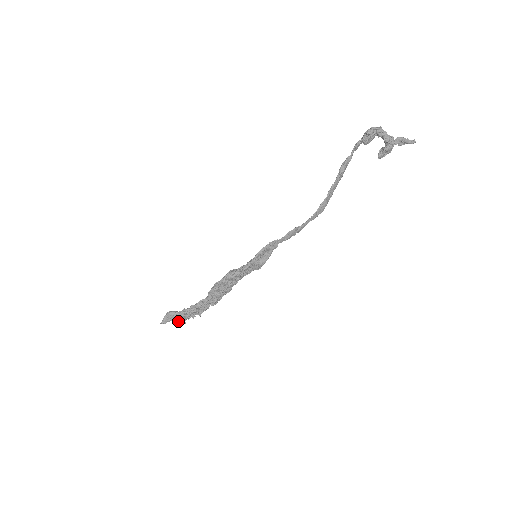
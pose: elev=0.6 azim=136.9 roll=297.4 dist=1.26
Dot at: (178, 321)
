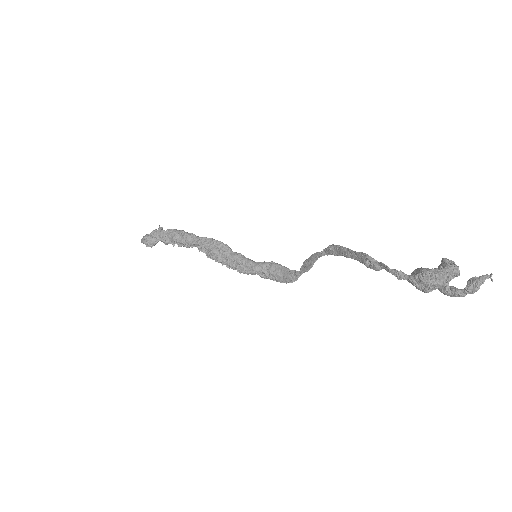
Dot at: occluded
